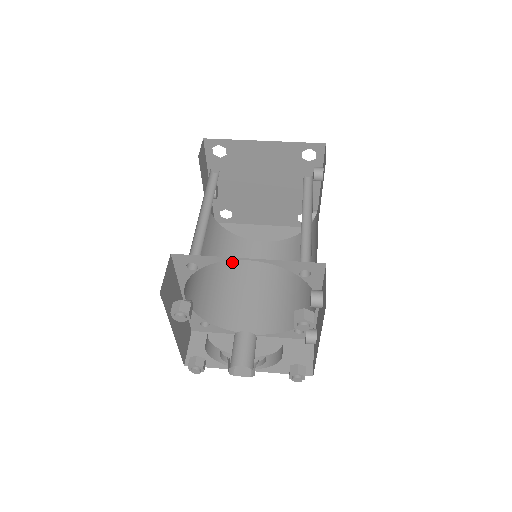
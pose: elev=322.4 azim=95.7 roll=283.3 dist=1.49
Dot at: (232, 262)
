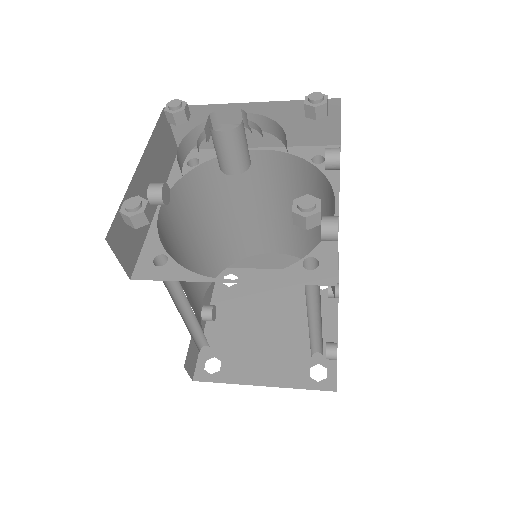
Dot at: occluded
